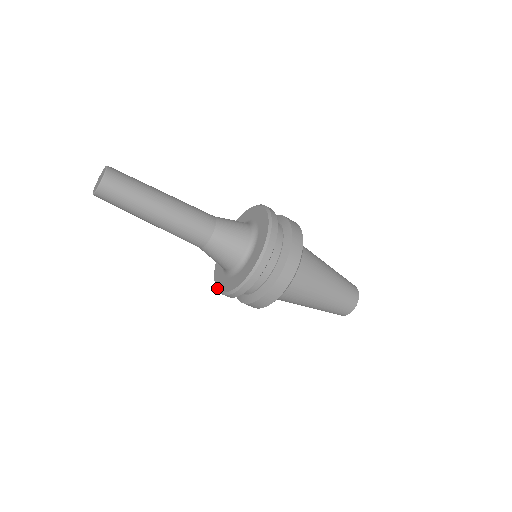
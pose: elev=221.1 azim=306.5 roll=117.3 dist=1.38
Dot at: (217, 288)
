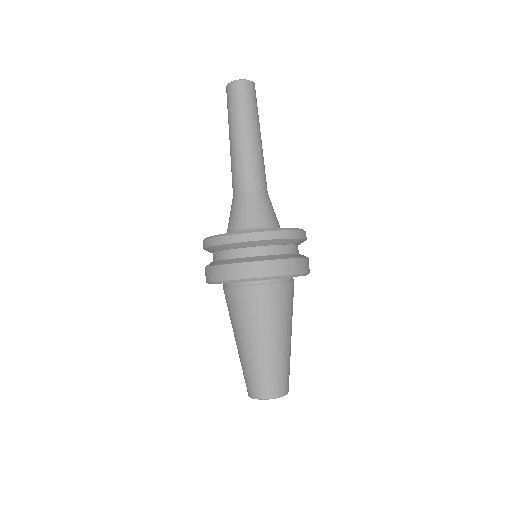
Dot at: occluded
